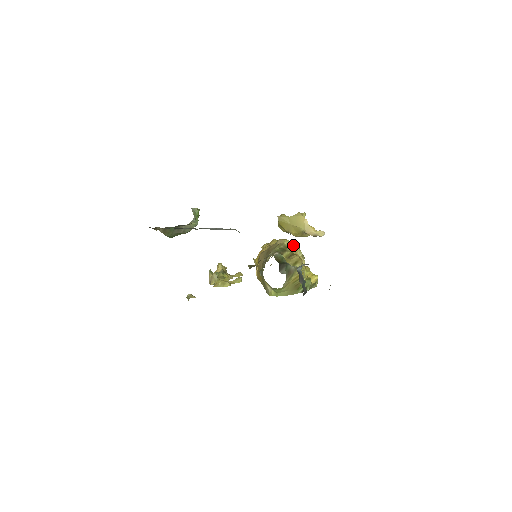
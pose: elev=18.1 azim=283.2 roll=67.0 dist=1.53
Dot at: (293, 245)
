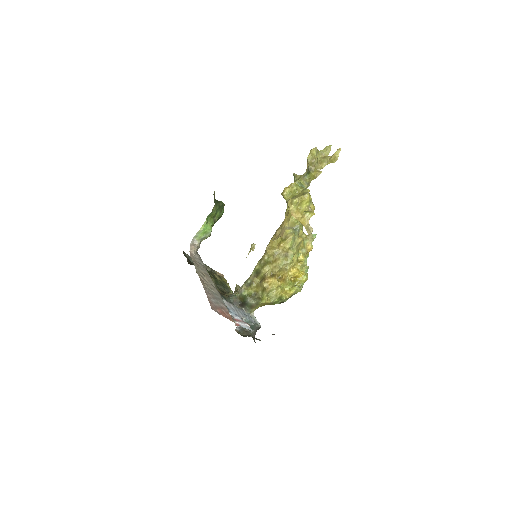
Dot at: (280, 249)
